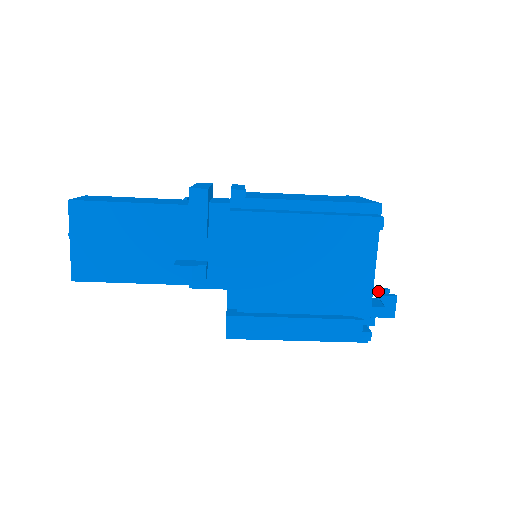
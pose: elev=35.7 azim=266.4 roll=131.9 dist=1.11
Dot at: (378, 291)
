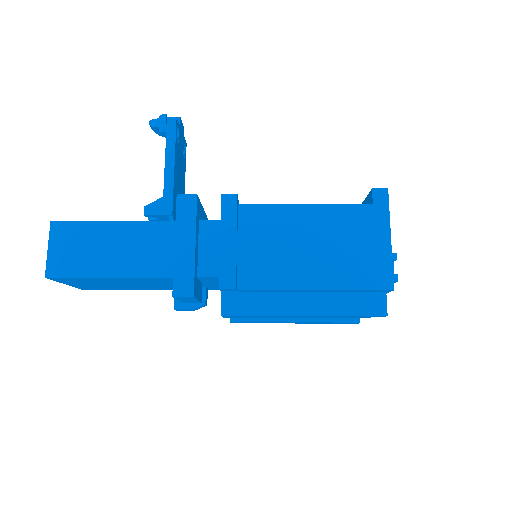
Dot at: occluded
